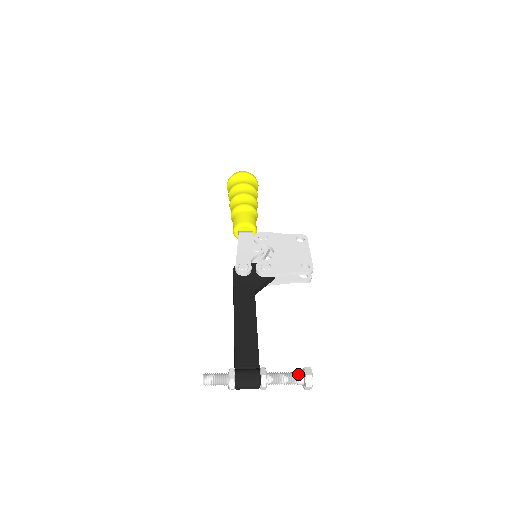
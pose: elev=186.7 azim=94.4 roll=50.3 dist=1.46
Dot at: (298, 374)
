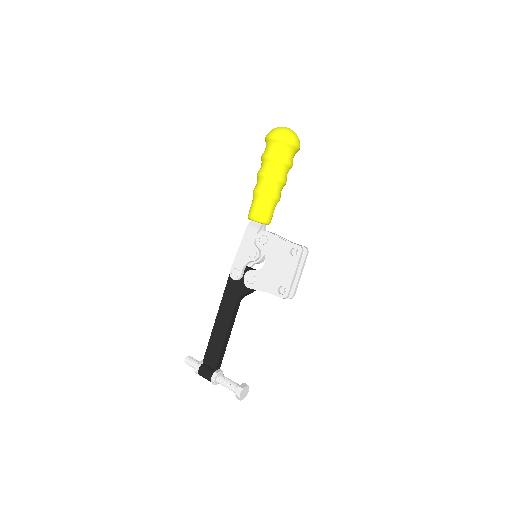
Dot at: (234, 388)
